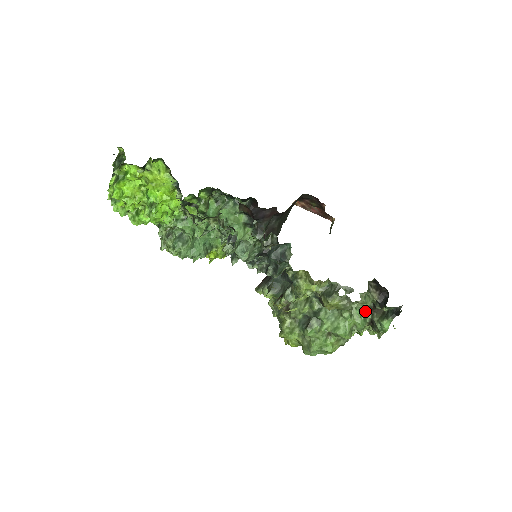
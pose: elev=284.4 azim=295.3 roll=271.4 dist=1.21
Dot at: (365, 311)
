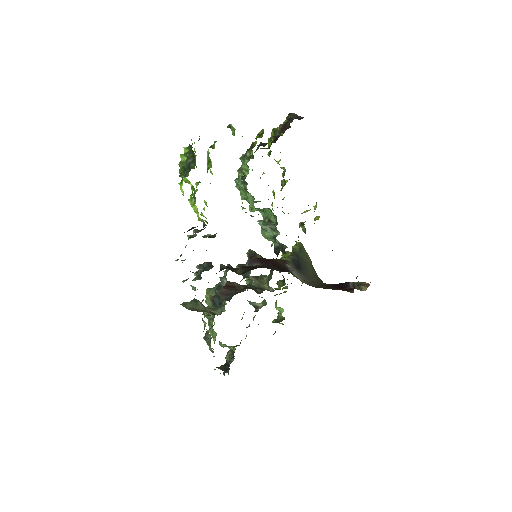
Dot at: (231, 347)
